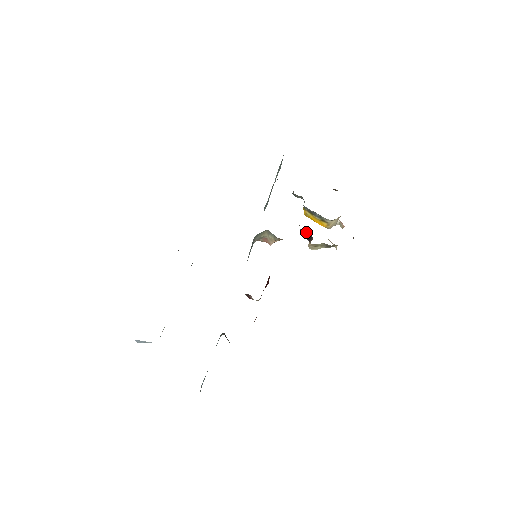
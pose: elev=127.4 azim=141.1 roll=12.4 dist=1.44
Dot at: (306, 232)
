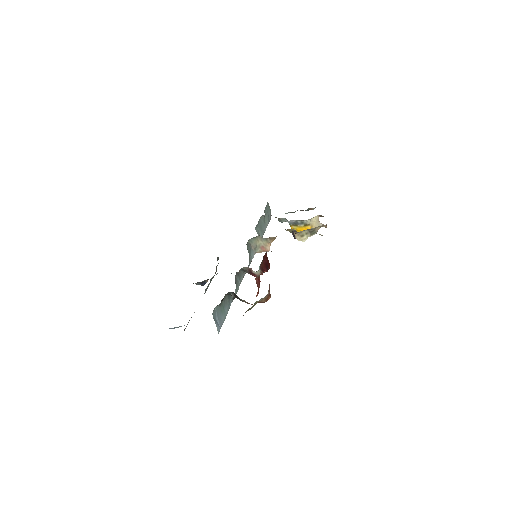
Dot at: (292, 232)
